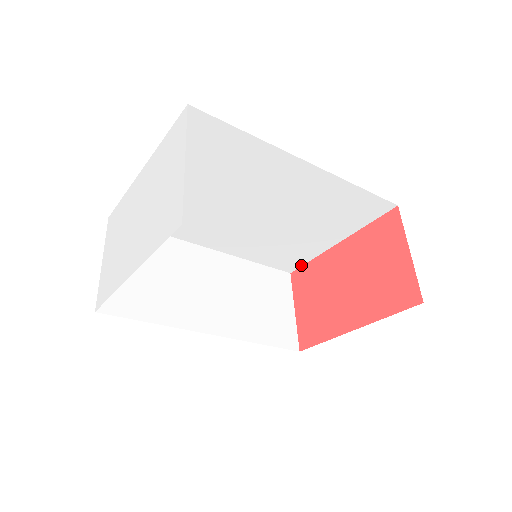
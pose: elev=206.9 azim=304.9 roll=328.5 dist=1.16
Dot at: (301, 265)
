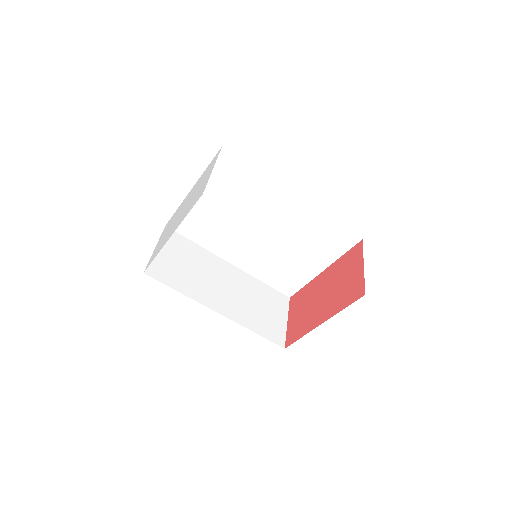
Dot at: (298, 290)
